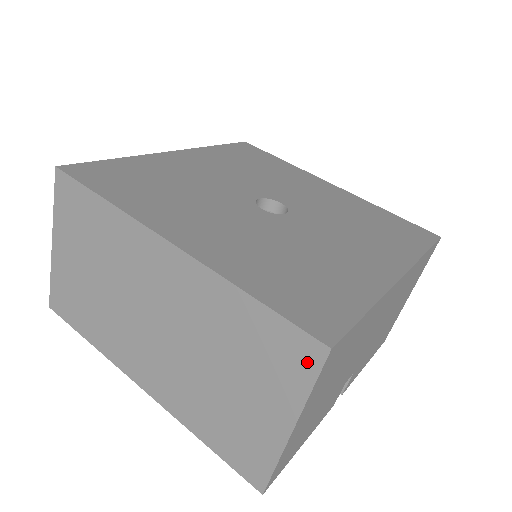
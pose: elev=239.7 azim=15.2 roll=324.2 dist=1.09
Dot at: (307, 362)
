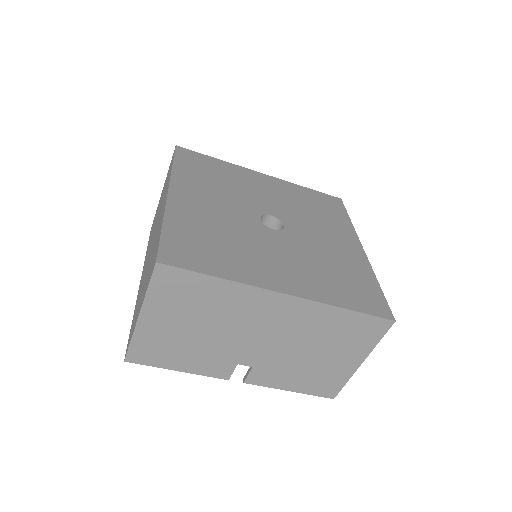
Dot at: (152, 270)
